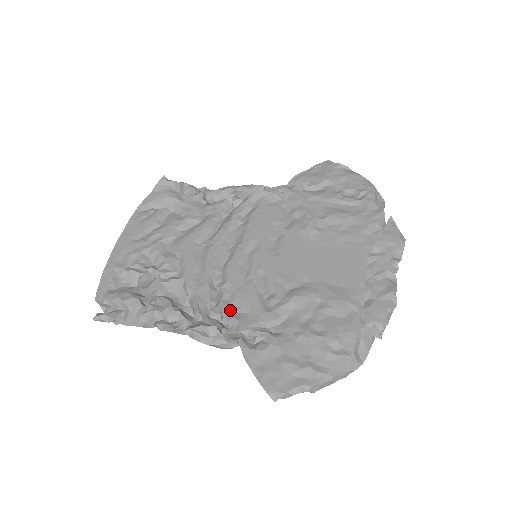
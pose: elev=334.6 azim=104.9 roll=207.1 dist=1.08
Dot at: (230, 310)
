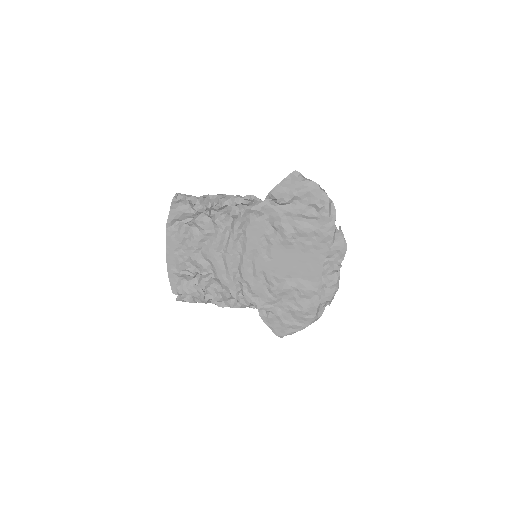
Dot at: (250, 296)
